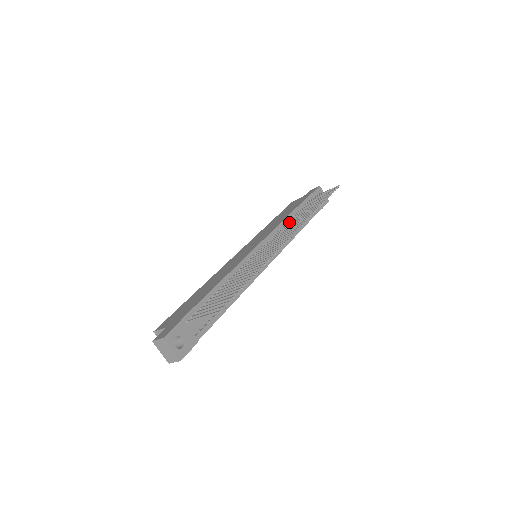
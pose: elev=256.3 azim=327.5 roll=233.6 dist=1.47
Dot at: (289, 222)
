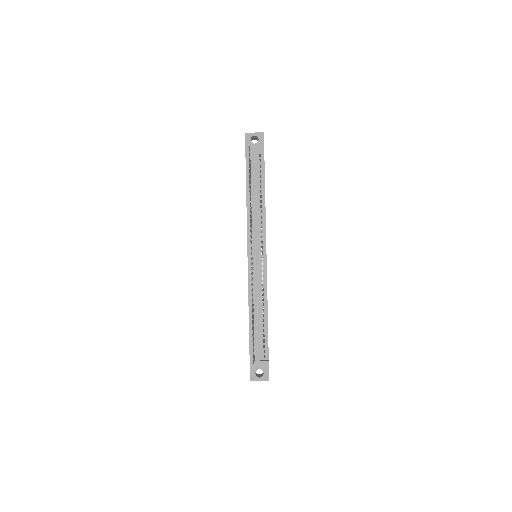
Dot at: occluded
